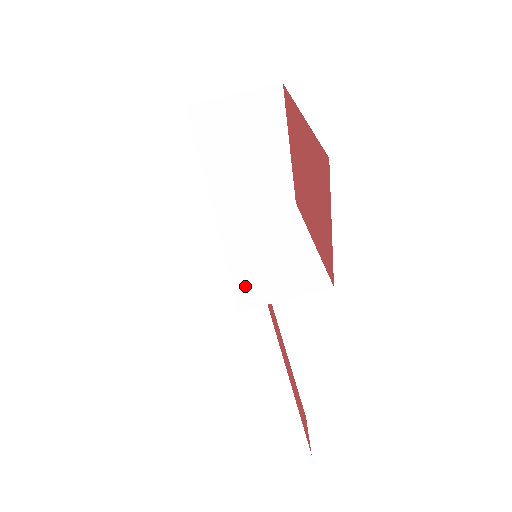
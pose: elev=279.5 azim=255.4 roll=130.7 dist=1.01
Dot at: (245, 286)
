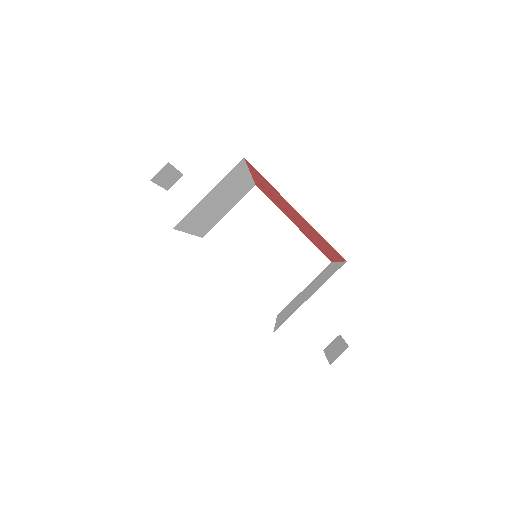
Dot at: (268, 291)
